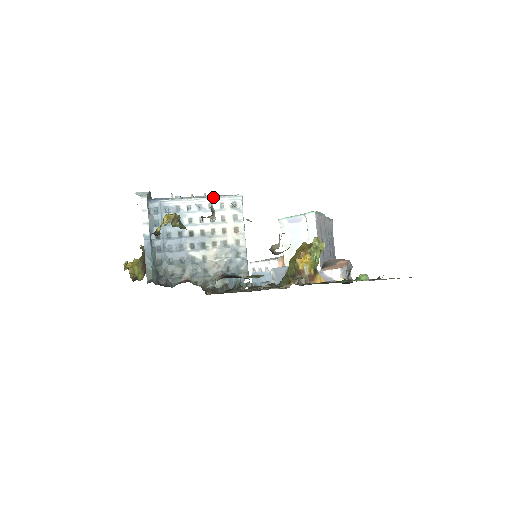
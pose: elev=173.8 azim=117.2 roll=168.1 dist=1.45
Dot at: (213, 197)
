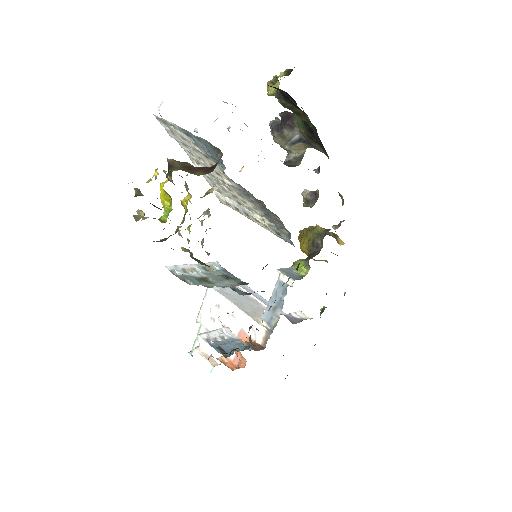
Dot at: occluded
